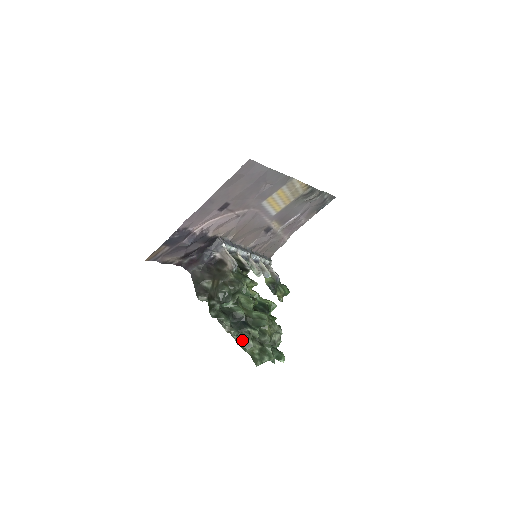
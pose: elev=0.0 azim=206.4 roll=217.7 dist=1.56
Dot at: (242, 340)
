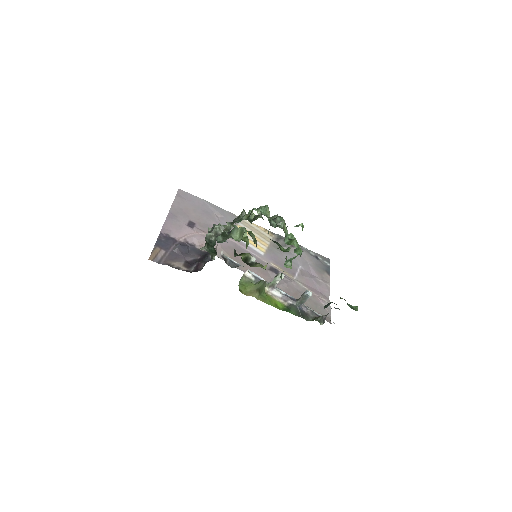
Dot at: occluded
